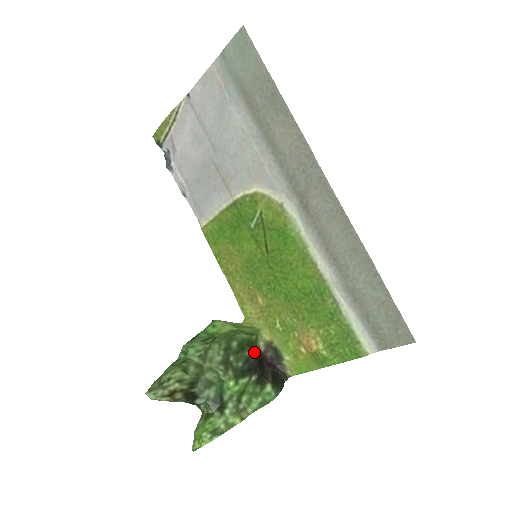
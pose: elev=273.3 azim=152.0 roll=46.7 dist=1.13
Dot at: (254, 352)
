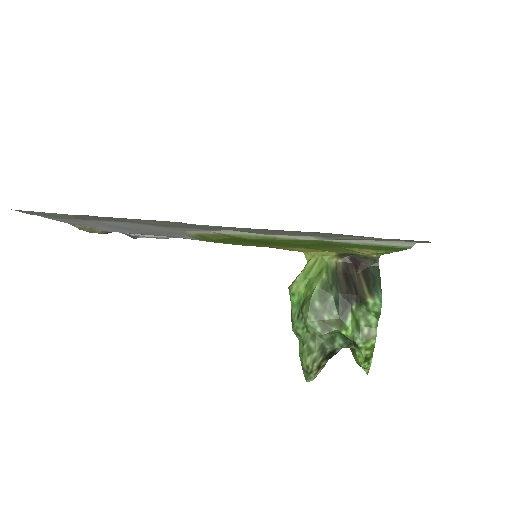
Dot at: (336, 281)
